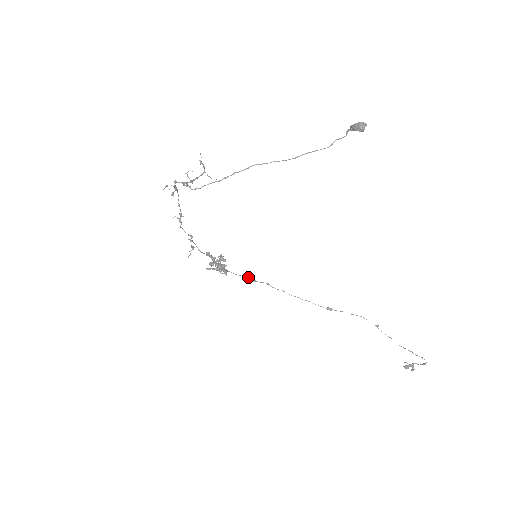
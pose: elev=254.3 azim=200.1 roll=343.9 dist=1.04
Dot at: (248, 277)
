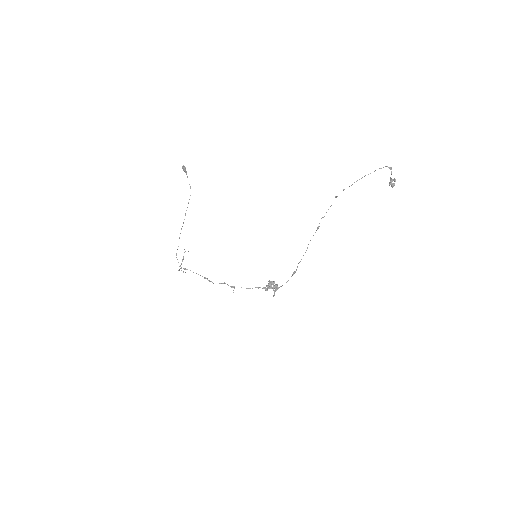
Dot at: occluded
